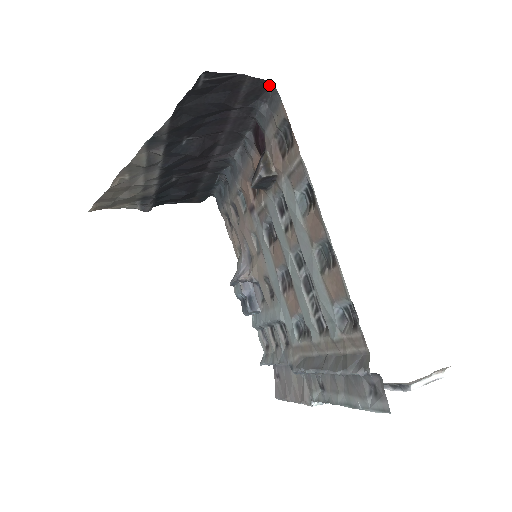
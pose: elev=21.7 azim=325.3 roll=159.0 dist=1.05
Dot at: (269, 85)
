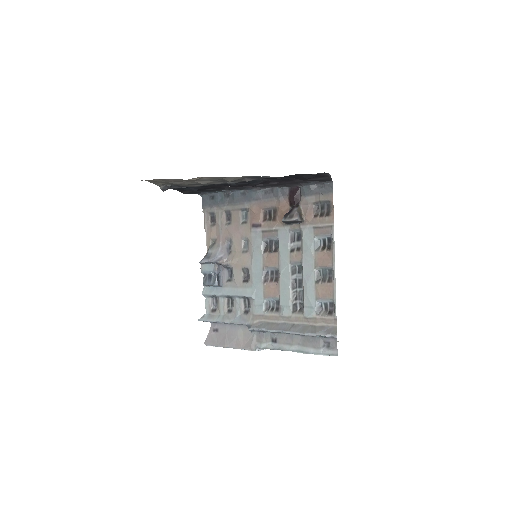
Dot at: (330, 181)
